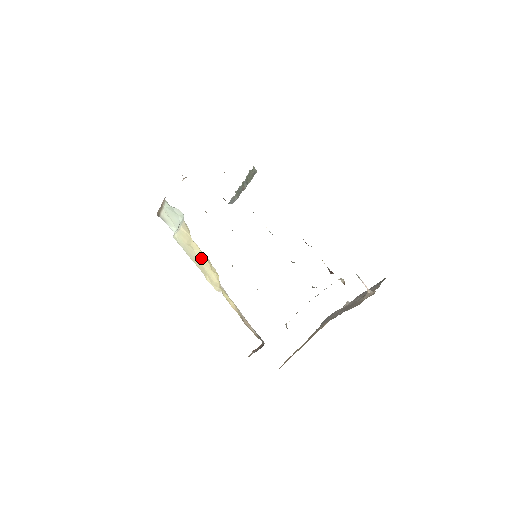
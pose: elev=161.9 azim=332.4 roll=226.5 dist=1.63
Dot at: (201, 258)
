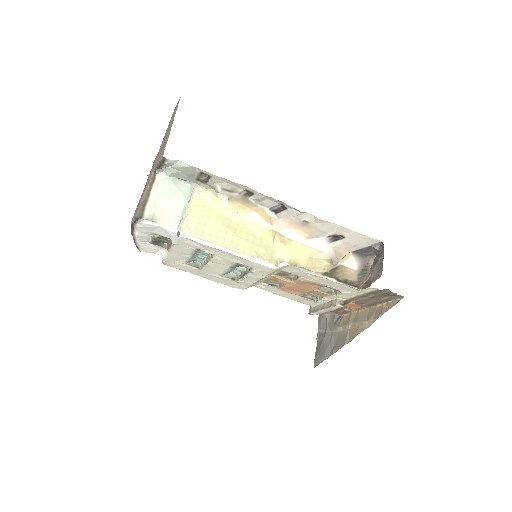
Dot at: (237, 230)
